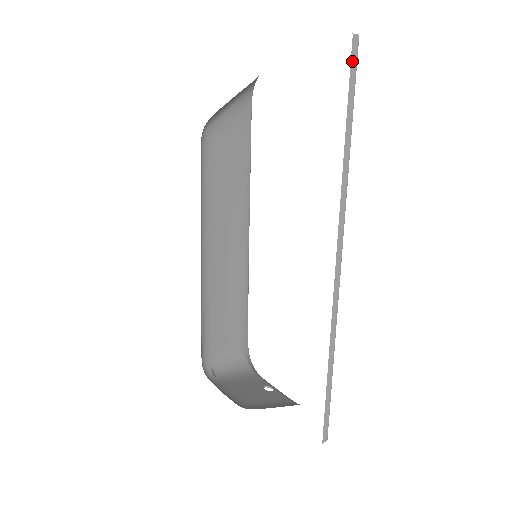
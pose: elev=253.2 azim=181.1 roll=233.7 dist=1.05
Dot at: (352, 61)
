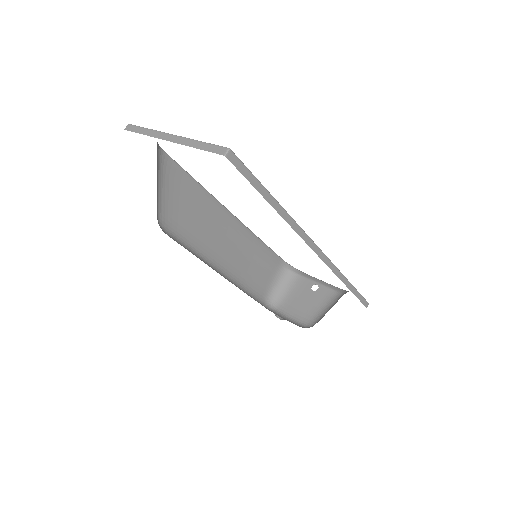
Dot at: (238, 168)
